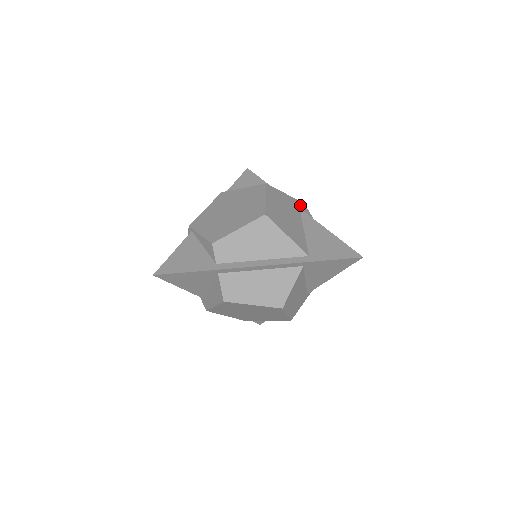
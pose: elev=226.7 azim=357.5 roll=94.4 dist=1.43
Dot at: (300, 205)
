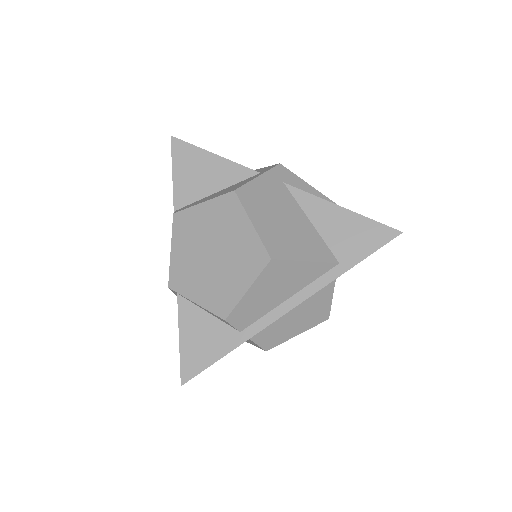
Dot at: (280, 175)
